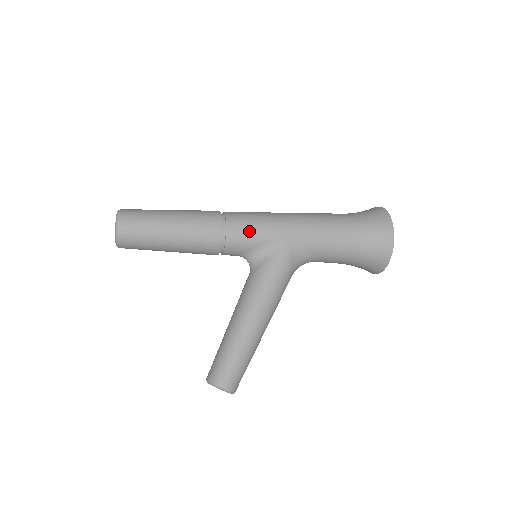
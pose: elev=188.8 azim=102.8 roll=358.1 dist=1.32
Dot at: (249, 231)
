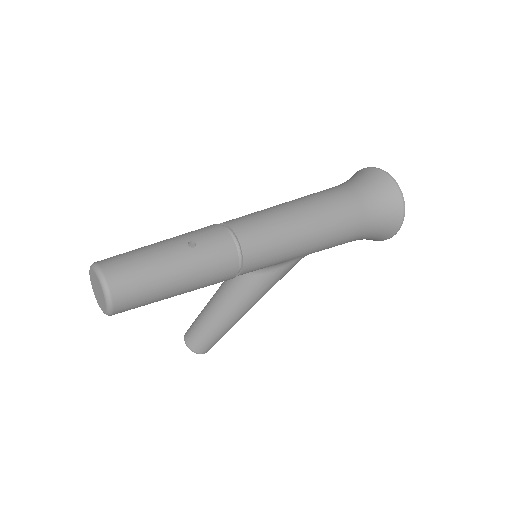
Dot at: (265, 265)
